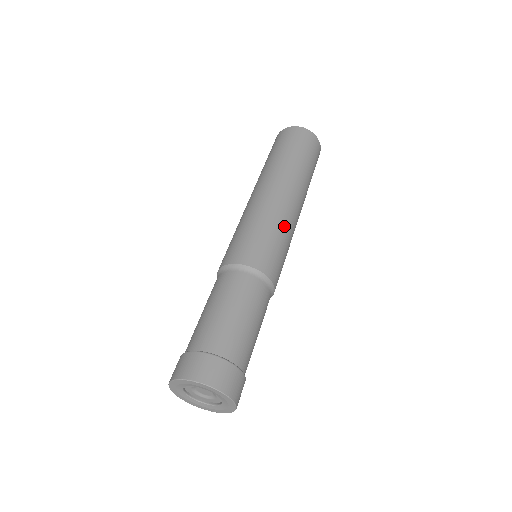
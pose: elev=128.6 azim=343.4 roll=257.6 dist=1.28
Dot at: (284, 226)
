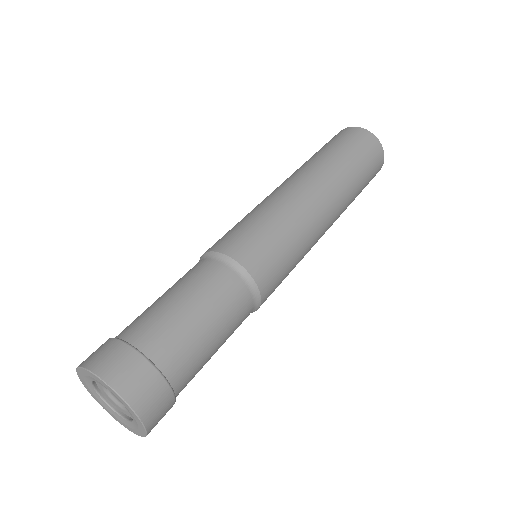
Dot at: (278, 209)
